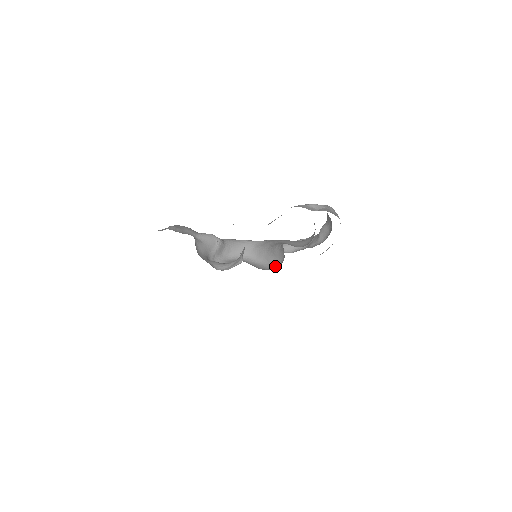
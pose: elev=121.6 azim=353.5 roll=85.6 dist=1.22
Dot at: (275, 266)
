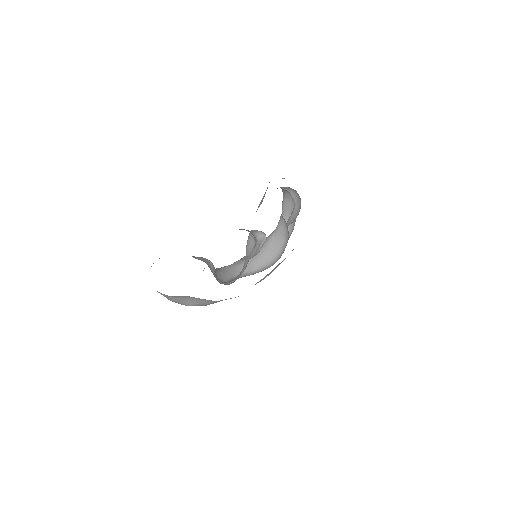
Dot at: (277, 258)
